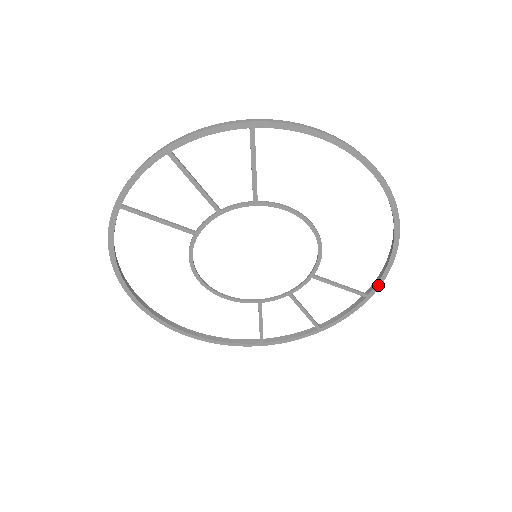
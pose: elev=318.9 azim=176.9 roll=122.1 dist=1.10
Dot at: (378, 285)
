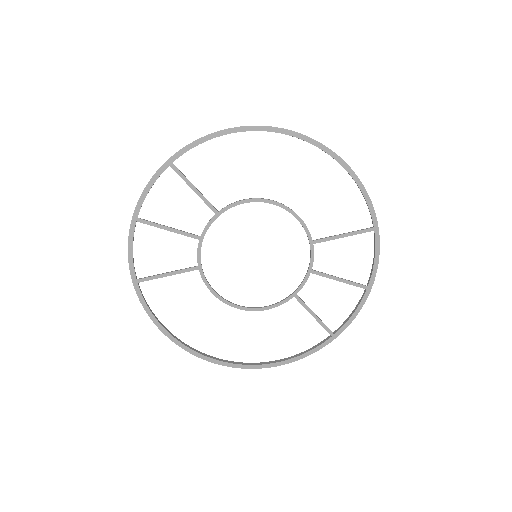
Dot at: (372, 212)
